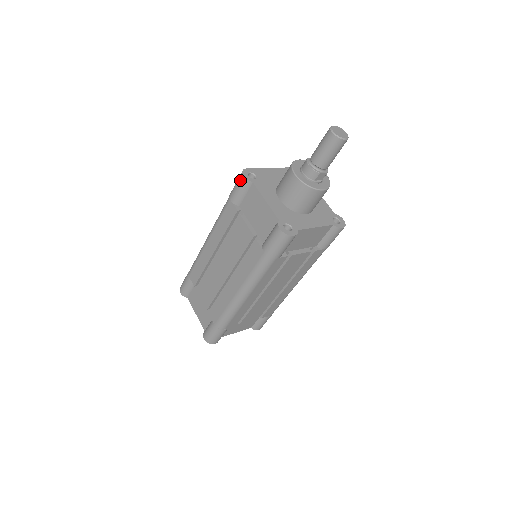
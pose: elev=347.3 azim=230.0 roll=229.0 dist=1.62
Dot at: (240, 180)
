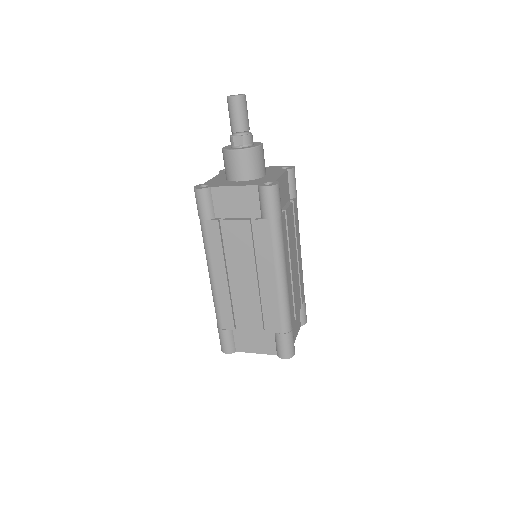
Dot at: occluded
